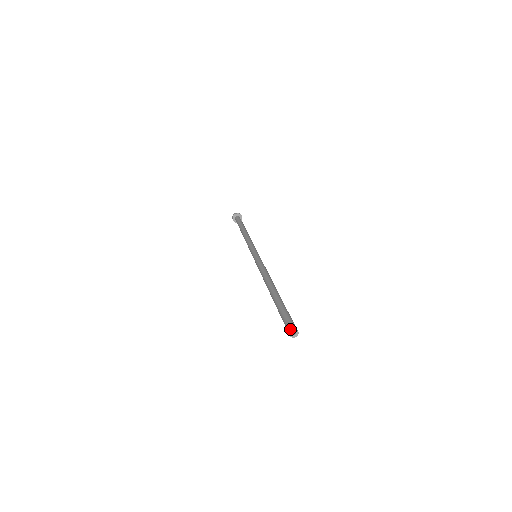
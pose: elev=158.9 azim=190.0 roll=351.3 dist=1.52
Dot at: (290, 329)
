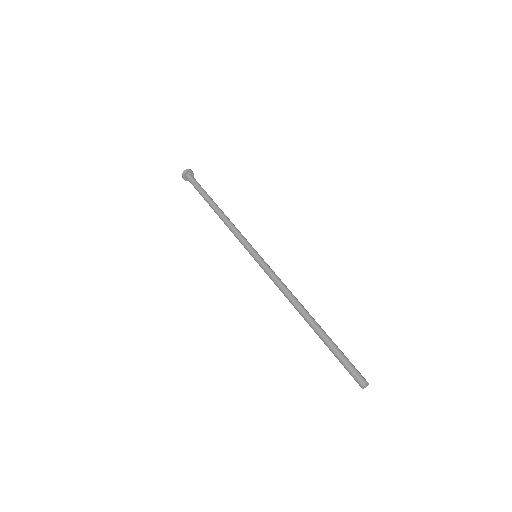
Dot at: (362, 384)
